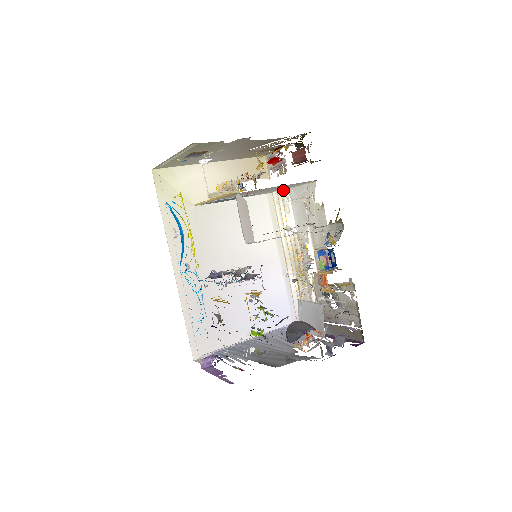
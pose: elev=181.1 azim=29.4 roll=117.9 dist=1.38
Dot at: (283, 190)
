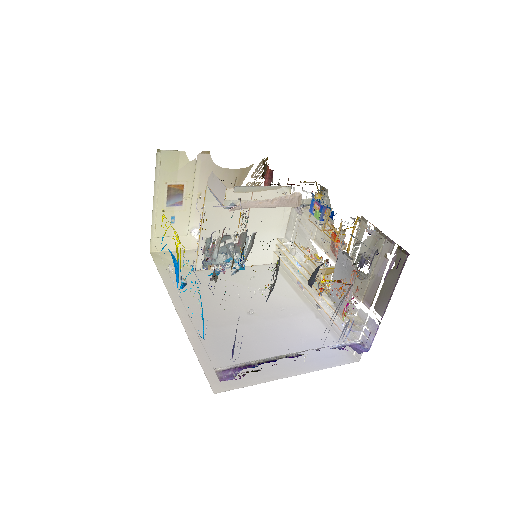
Dot at: (279, 239)
